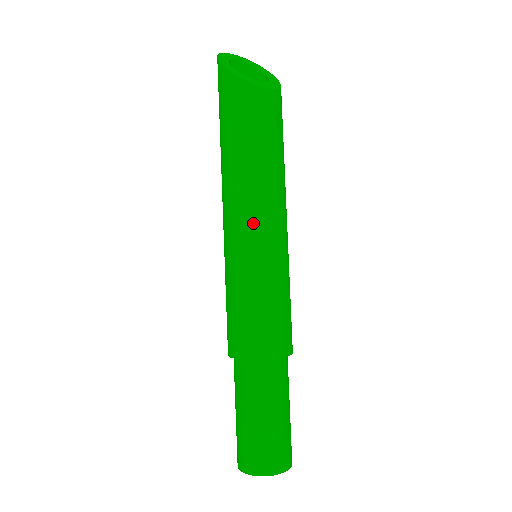
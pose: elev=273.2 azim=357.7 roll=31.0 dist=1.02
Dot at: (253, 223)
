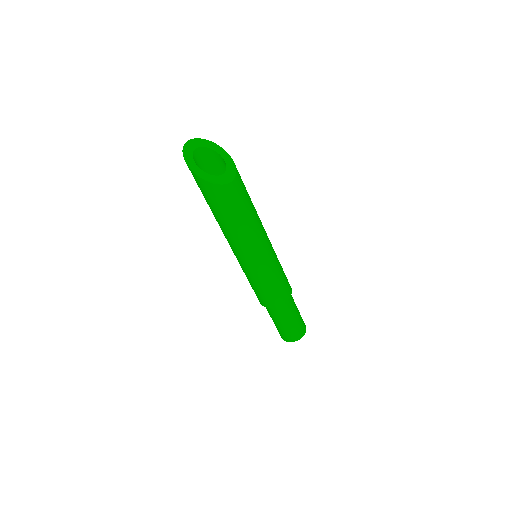
Dot at: (254, 254)
